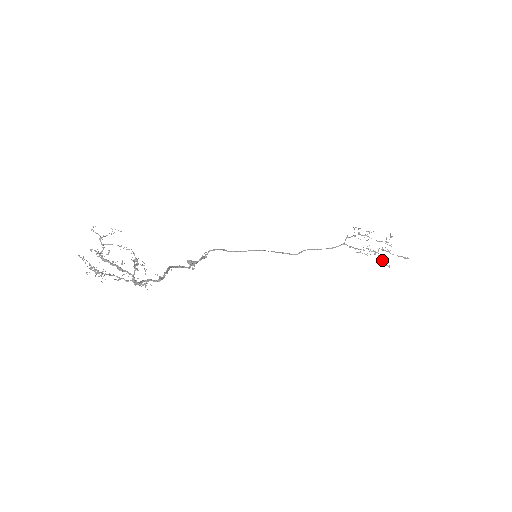
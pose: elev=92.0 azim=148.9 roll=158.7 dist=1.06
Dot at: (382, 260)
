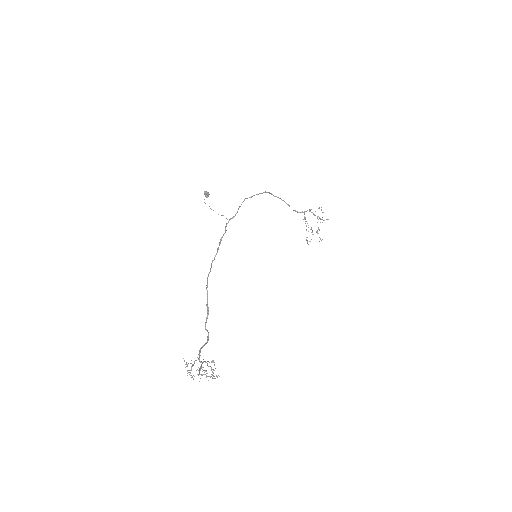
Dot at: occluded
